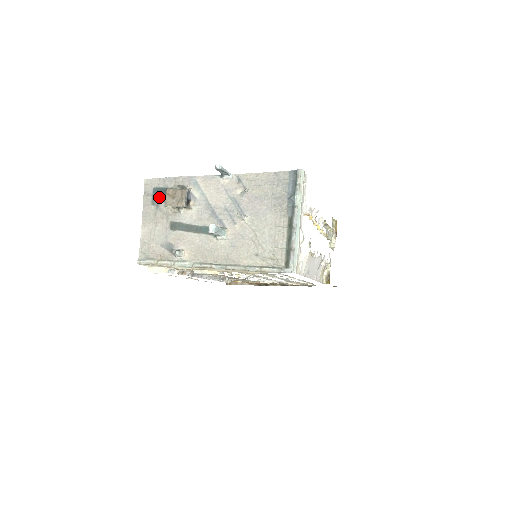
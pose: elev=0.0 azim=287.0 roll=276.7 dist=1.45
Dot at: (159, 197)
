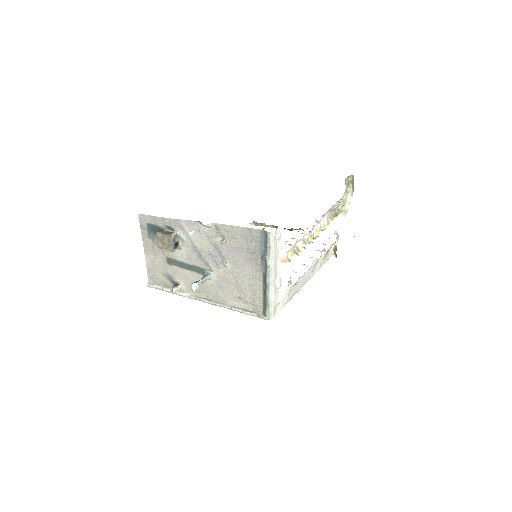
Dot at: (153, 233)
